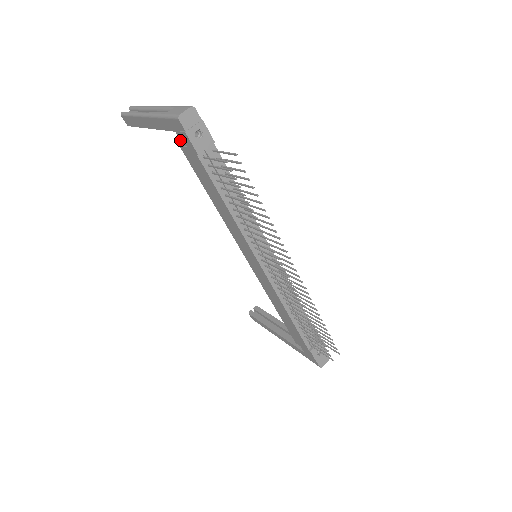
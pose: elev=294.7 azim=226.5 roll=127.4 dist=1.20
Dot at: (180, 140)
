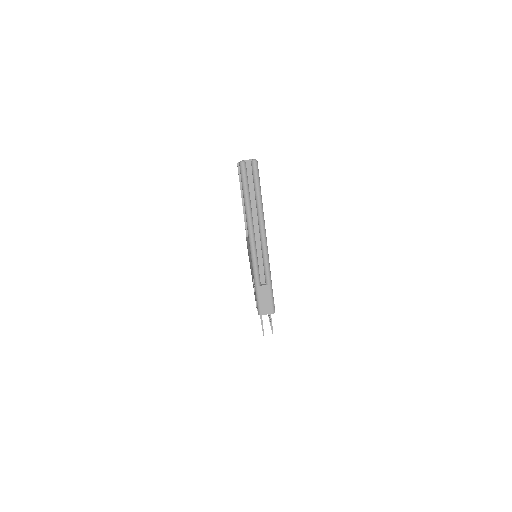
Dot at: occluded
